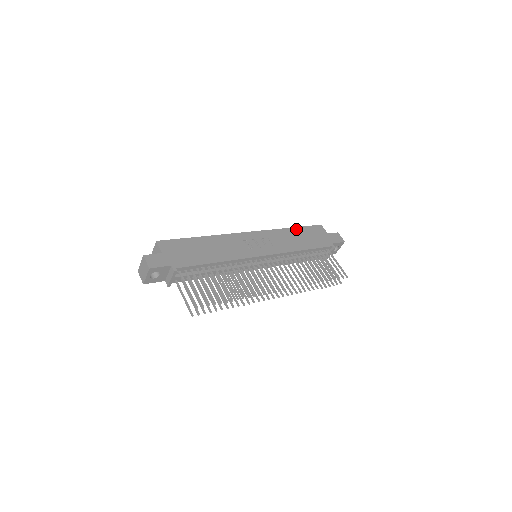
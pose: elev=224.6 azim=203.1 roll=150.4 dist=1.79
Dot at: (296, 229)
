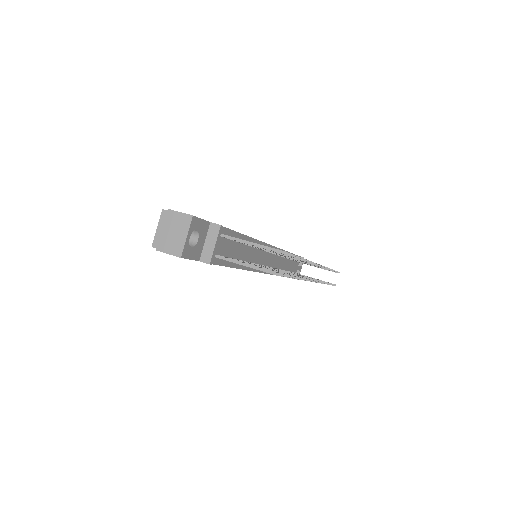
Dot at: occluded
